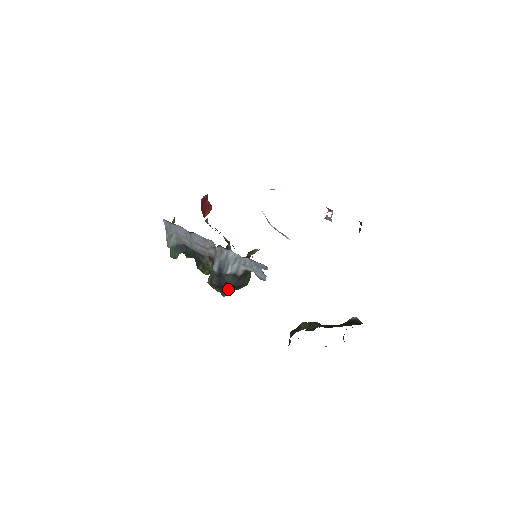
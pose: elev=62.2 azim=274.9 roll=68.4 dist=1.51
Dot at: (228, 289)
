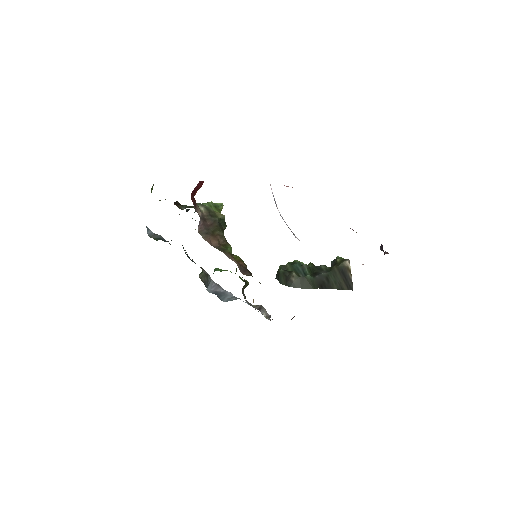
Dot at: occluded
